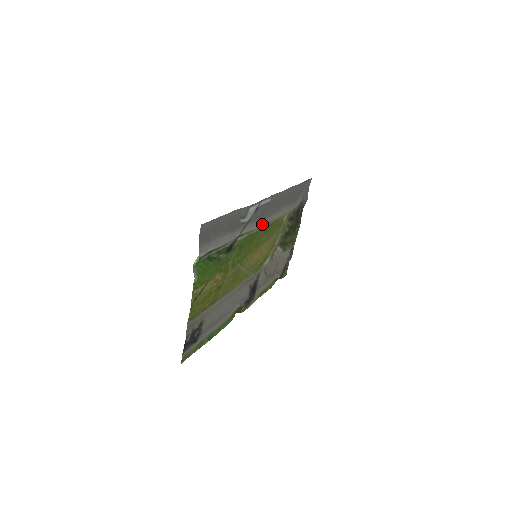
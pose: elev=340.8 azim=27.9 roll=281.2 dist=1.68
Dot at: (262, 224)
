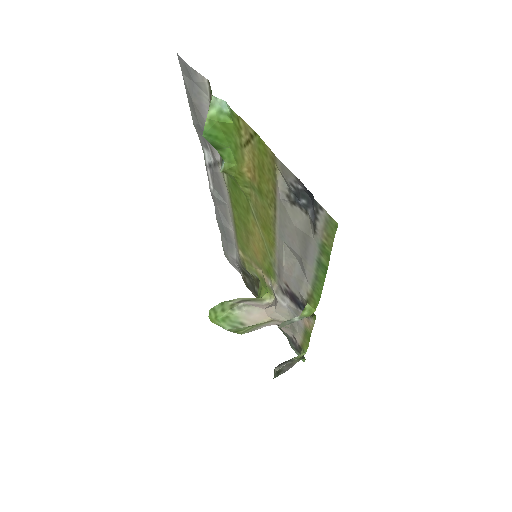
Dot at: (228, 201)
